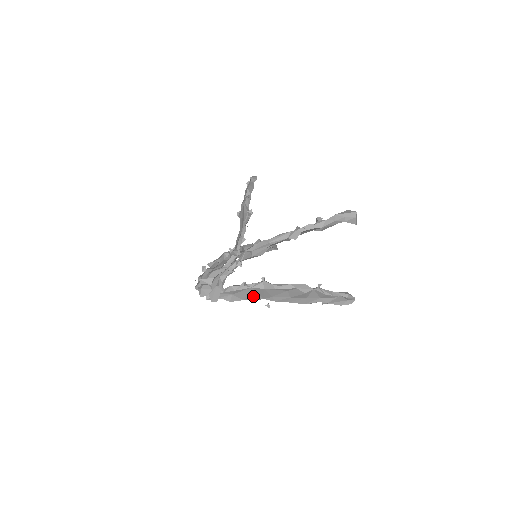
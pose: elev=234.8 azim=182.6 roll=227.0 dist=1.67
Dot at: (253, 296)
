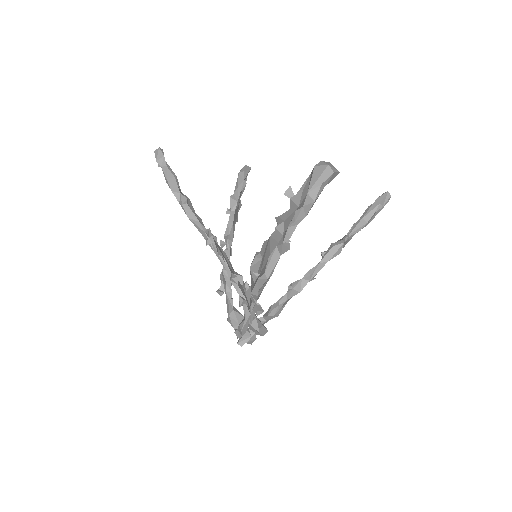
Dot at: occluded
